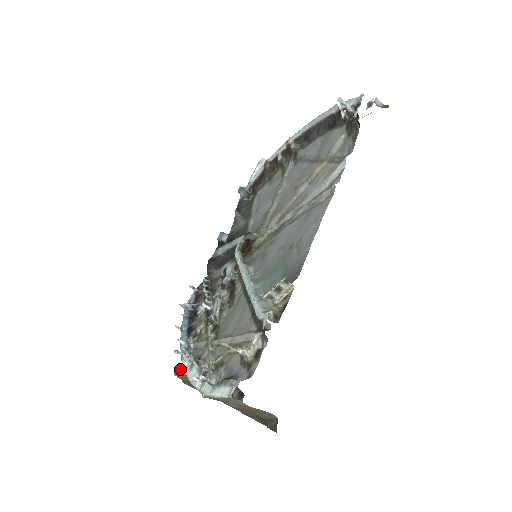
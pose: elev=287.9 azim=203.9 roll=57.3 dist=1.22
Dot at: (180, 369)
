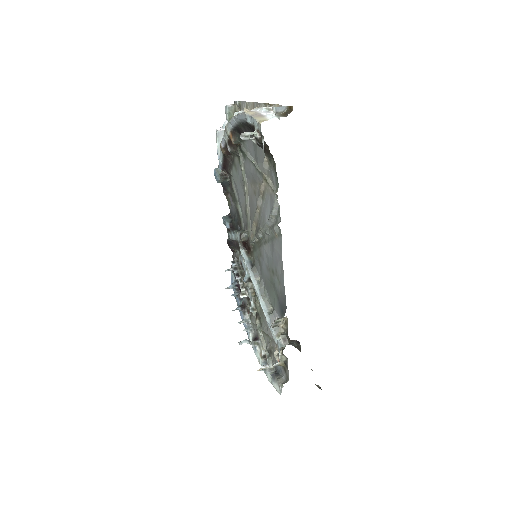
Dot at: occluded
